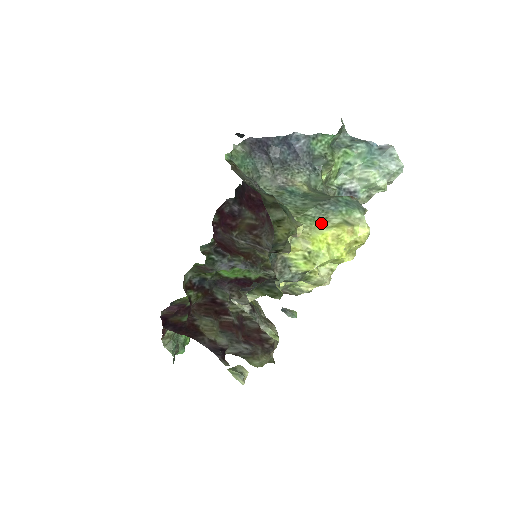
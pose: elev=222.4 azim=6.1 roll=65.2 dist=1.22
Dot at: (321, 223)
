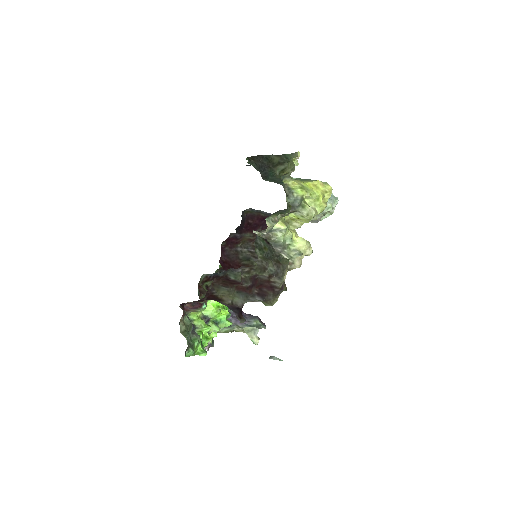
Dot at: (305, 181)
